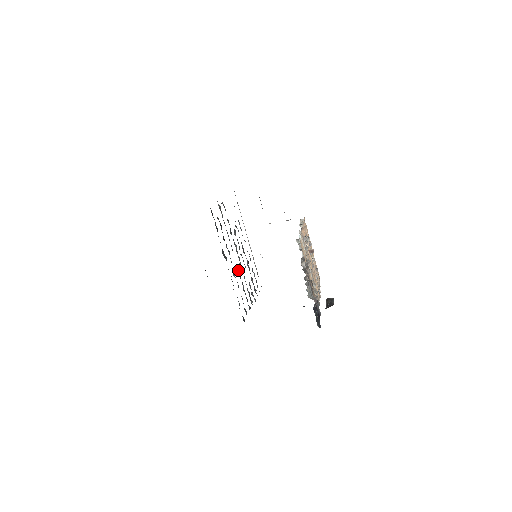
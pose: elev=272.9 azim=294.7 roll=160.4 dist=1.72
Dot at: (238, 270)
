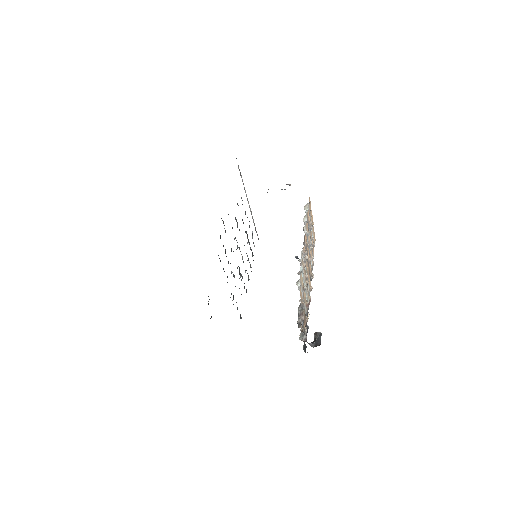
Dot at: occluded
